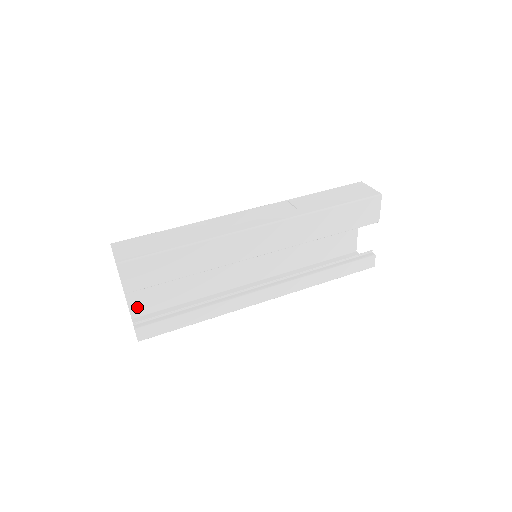
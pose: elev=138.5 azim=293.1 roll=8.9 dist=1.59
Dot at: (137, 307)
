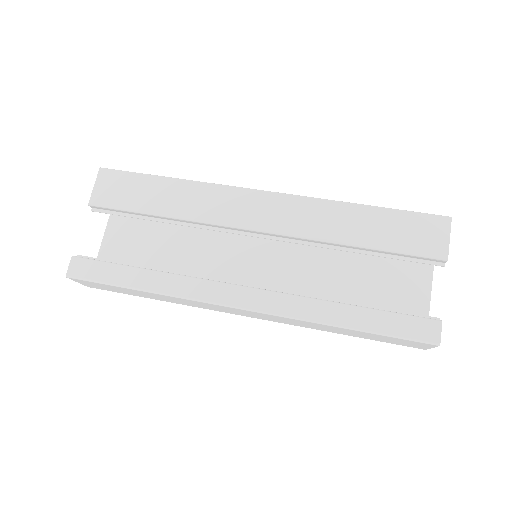
Dot at: occluded
